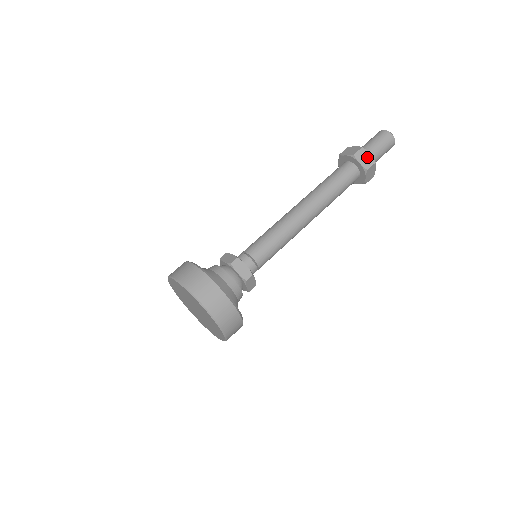
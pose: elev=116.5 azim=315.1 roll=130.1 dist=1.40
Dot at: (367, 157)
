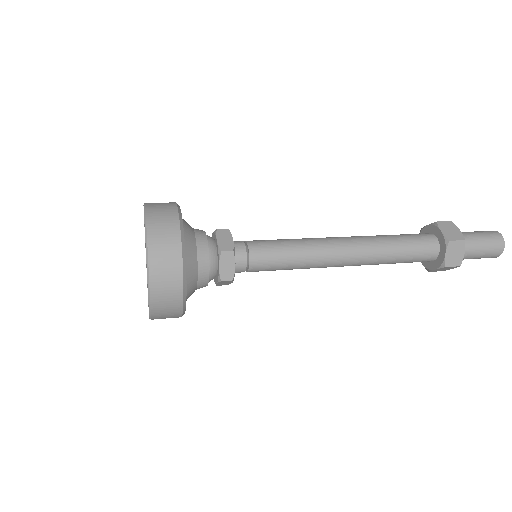
Dot at: (454, 231)
